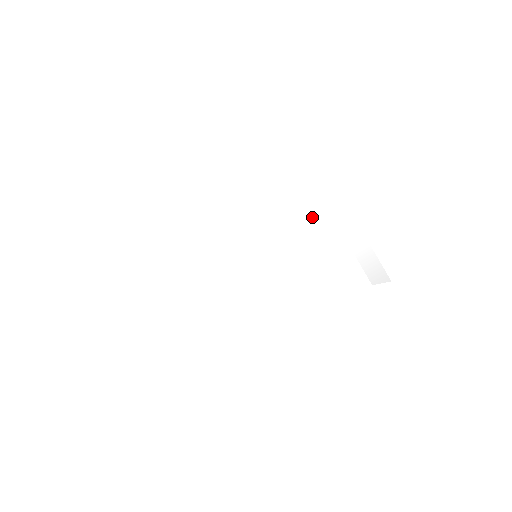
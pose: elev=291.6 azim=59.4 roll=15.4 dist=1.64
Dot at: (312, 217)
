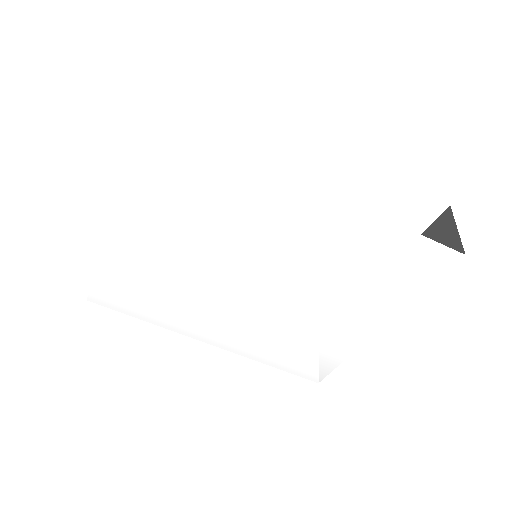
Dot at: (337, 308)
